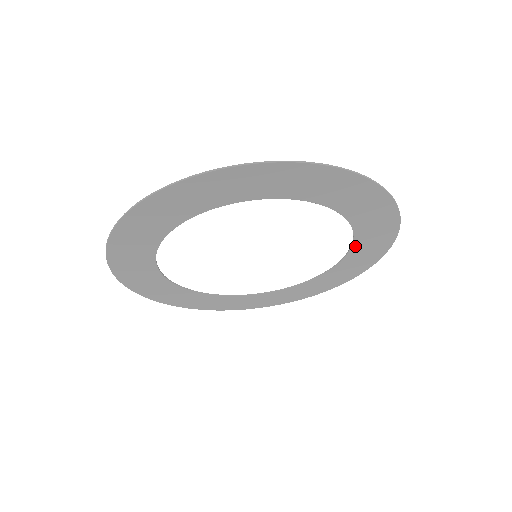
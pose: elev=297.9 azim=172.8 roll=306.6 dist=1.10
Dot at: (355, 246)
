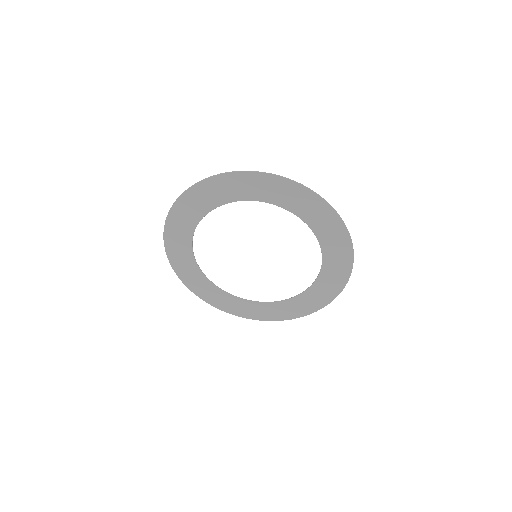
Dot at: (325, 260)
